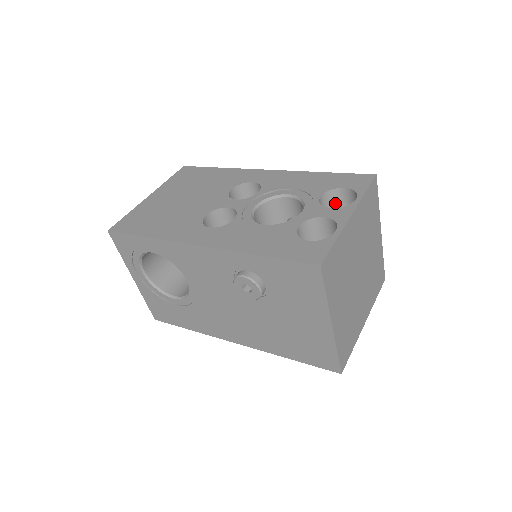
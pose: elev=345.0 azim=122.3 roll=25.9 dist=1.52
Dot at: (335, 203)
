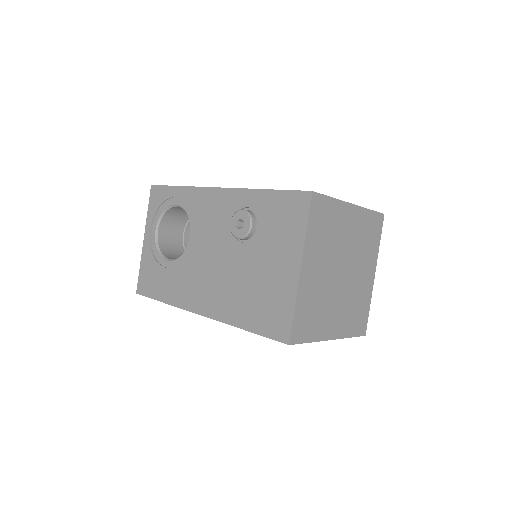
Dot at: occluded
